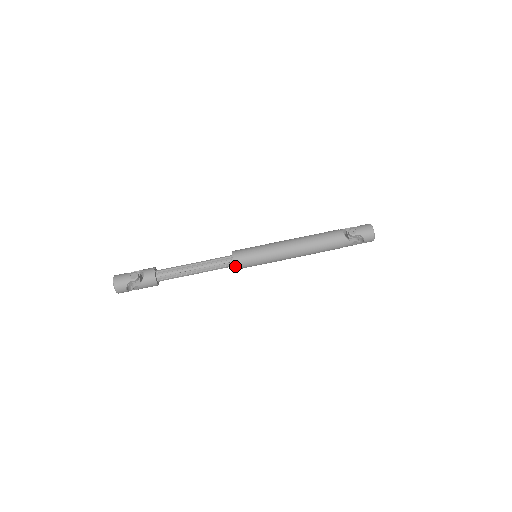
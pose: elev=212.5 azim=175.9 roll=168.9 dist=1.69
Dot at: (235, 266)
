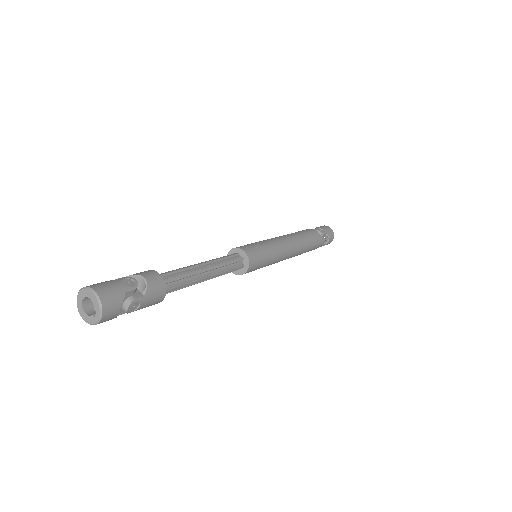
Dot at: (249, 265)
